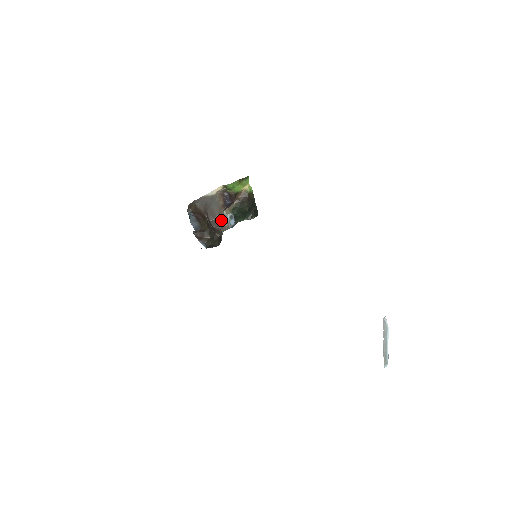
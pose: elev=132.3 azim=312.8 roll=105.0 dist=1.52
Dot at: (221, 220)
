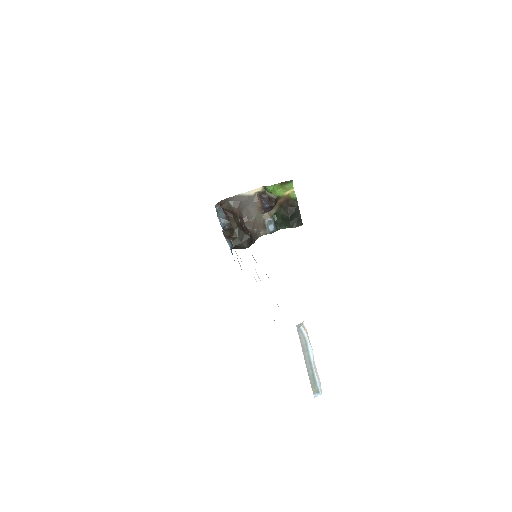
Dot at: (259, 224)
